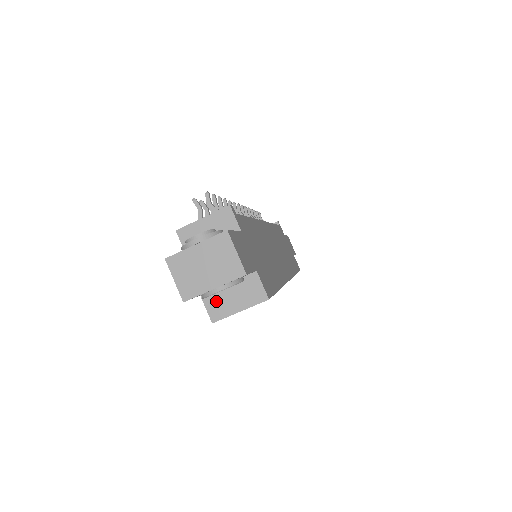
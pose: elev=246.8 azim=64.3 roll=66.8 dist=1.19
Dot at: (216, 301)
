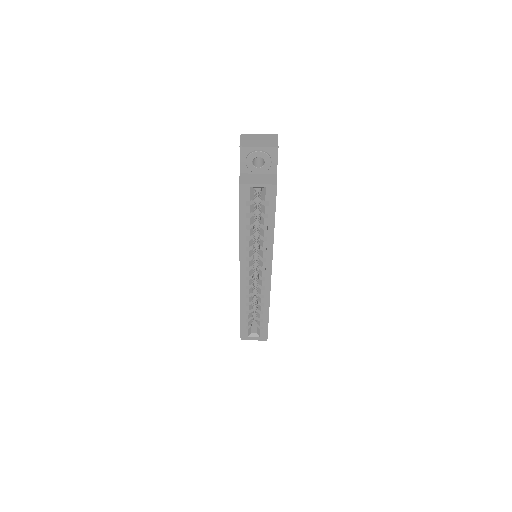
Dot at: (247, 177)
